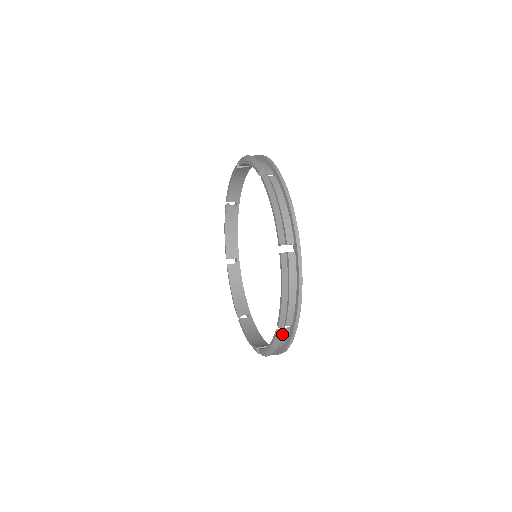
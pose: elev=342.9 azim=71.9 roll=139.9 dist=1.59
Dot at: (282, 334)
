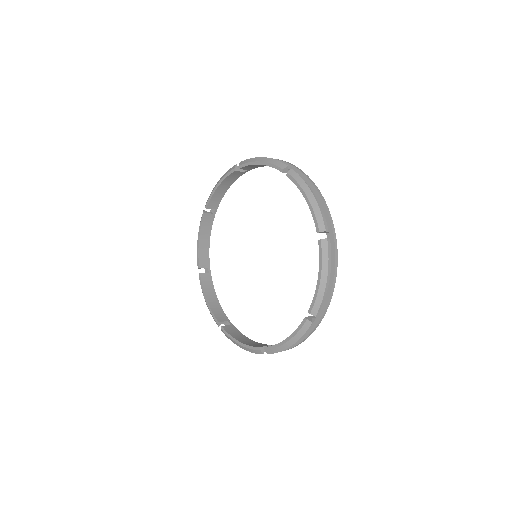
Dot at: occluded
